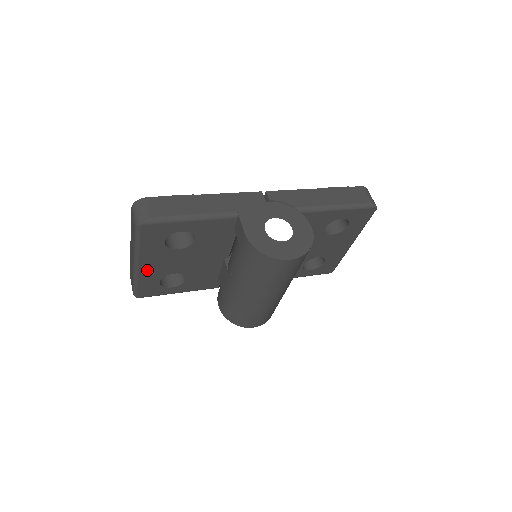
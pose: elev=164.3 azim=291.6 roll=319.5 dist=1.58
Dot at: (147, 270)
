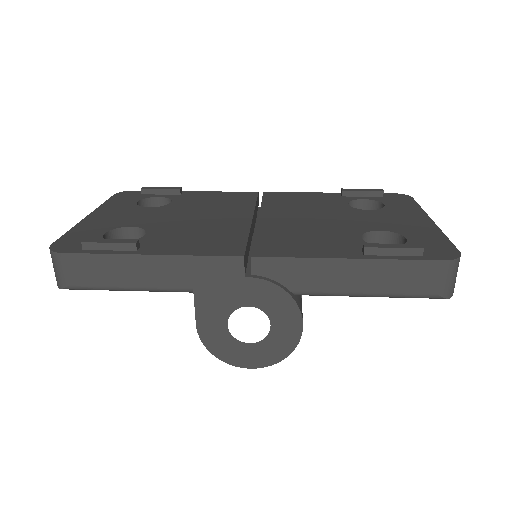
Dot at: occluded
